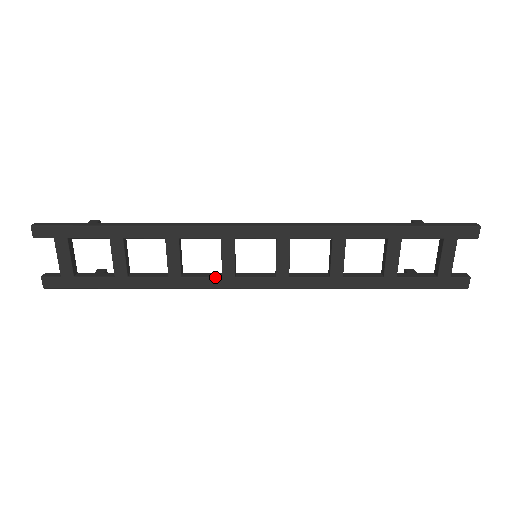
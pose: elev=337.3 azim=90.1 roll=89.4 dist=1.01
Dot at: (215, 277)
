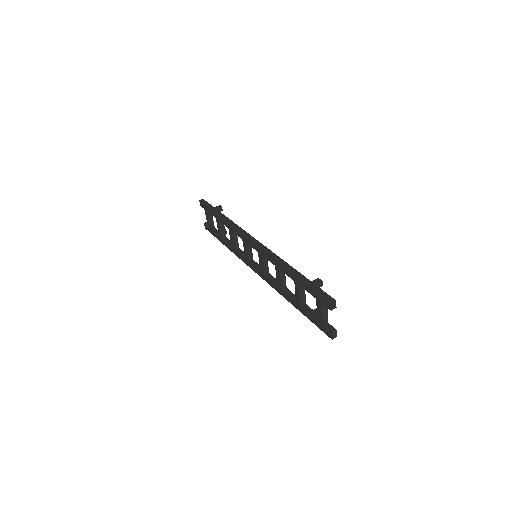
Dot at: (243, 257)
